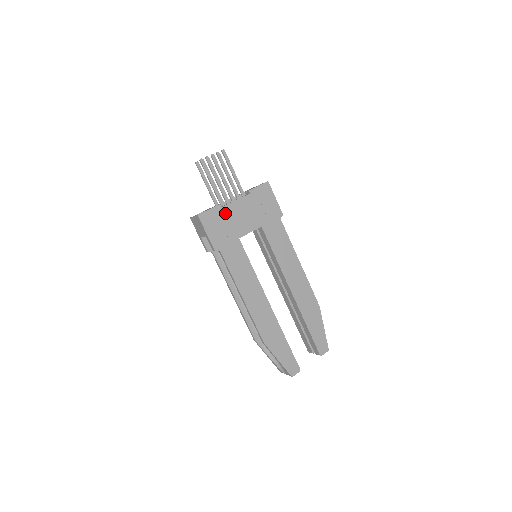
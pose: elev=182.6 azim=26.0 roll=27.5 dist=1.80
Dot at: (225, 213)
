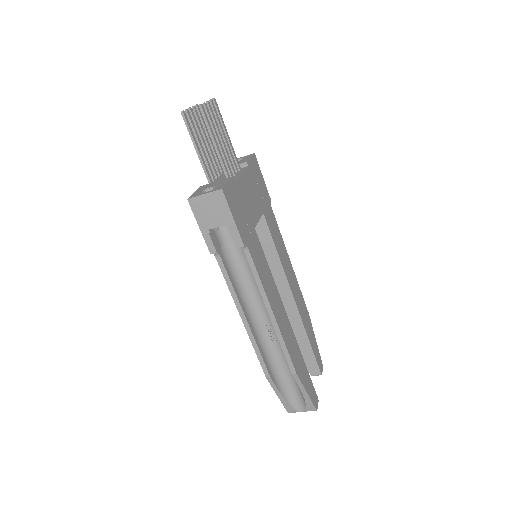
Dot at: (239, 190)
